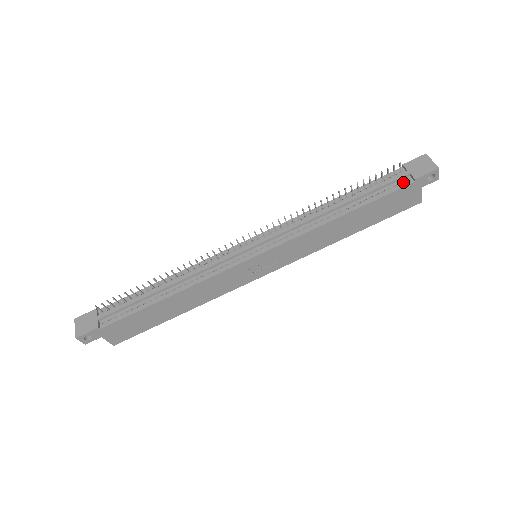
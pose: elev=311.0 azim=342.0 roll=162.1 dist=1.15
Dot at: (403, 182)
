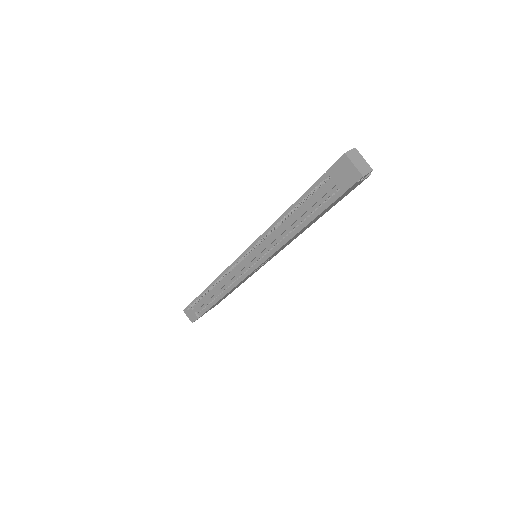
Dot at: (334, 193)
